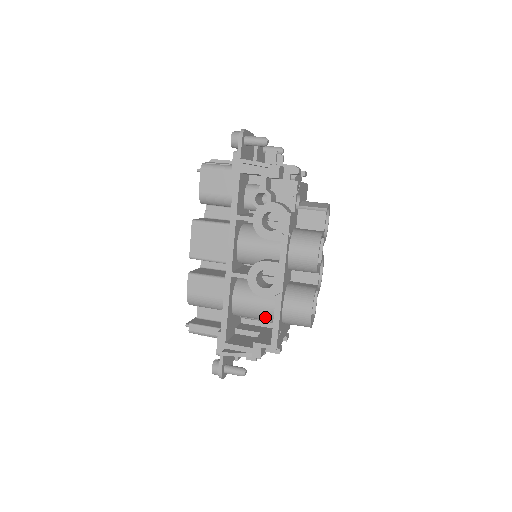
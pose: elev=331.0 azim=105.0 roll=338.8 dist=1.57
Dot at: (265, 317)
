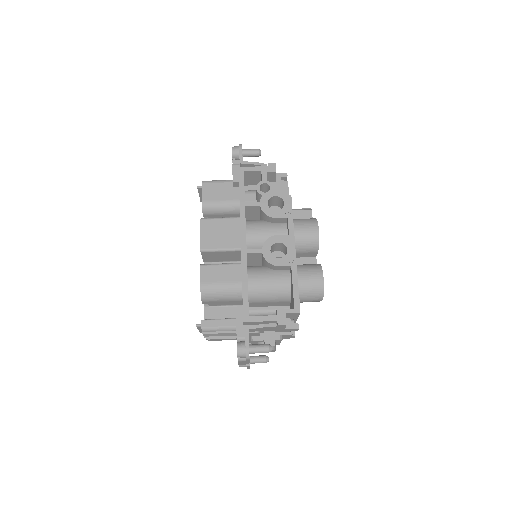
Dot at: (280, 292)
